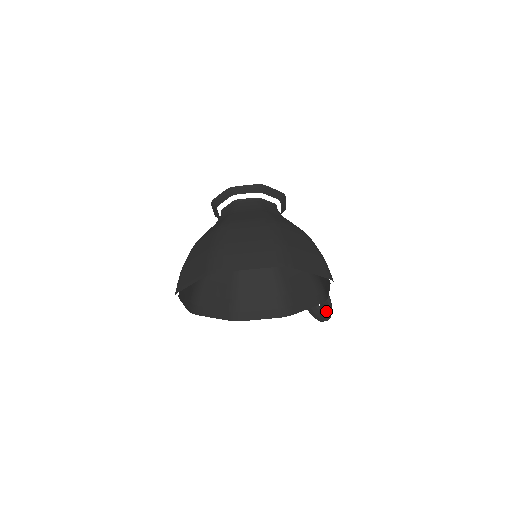
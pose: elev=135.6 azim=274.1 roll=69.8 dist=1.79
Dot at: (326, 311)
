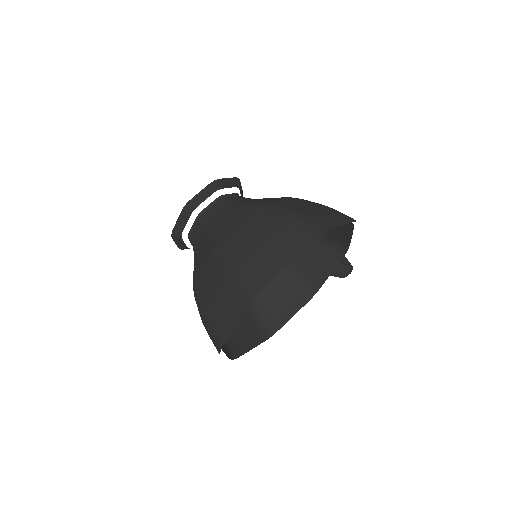
Dot at: (345, 264)
